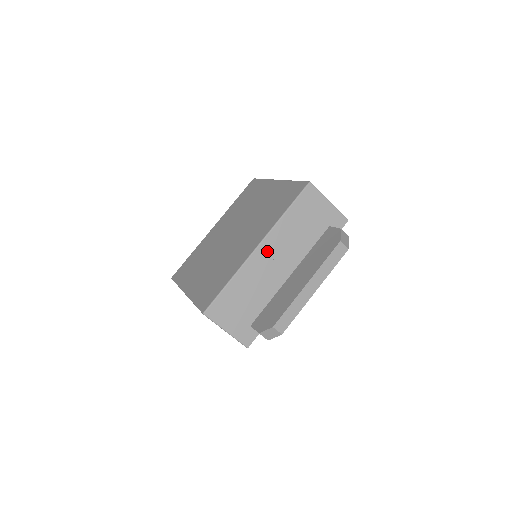
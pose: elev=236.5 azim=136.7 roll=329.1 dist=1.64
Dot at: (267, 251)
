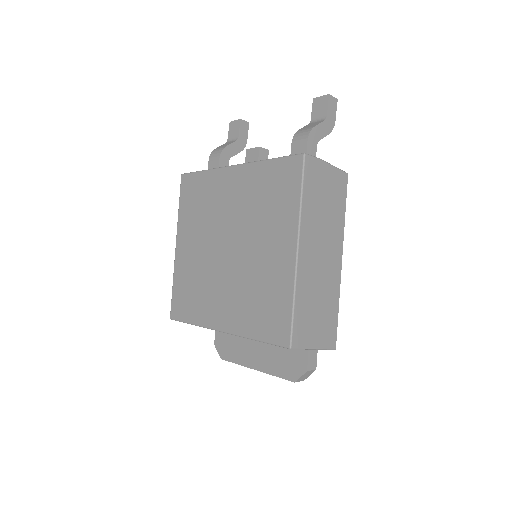
Dot at: occluded
